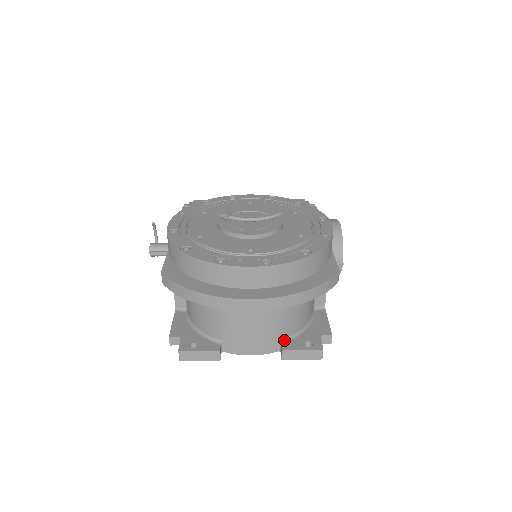
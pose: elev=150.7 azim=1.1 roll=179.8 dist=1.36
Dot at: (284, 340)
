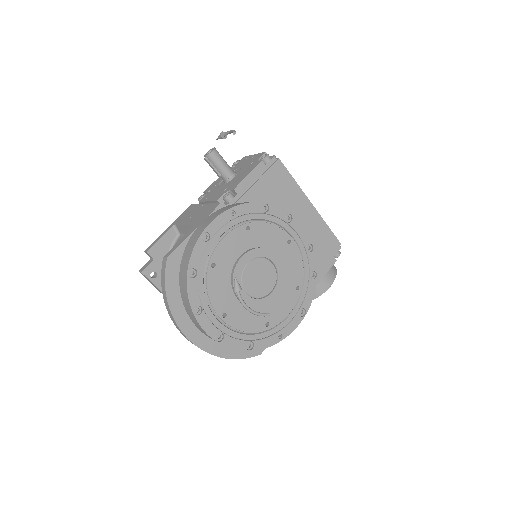
Dot at: occluded
